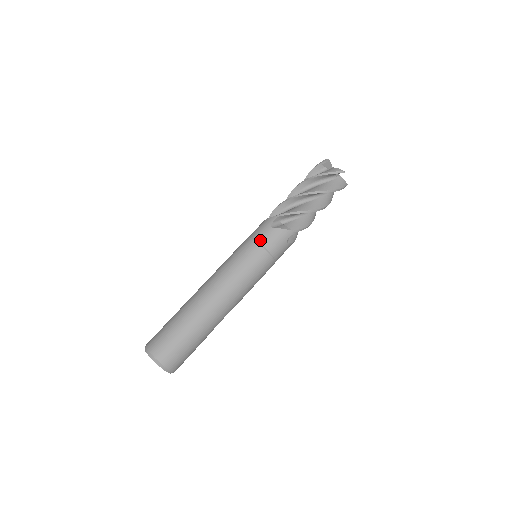
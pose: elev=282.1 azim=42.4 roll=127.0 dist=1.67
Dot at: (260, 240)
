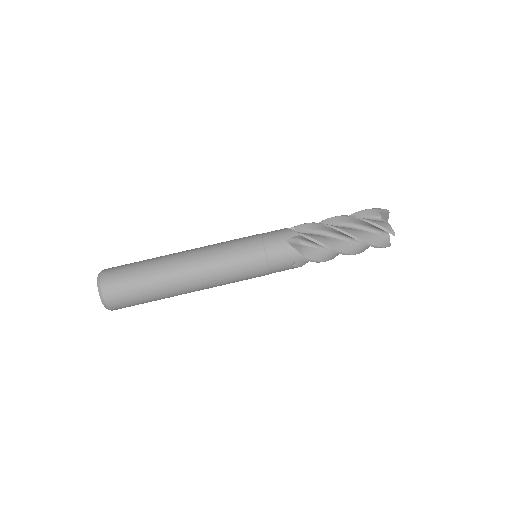
Dot at: (268, 246)
